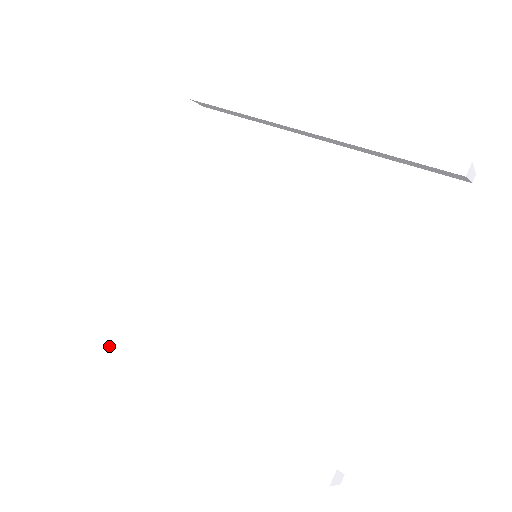
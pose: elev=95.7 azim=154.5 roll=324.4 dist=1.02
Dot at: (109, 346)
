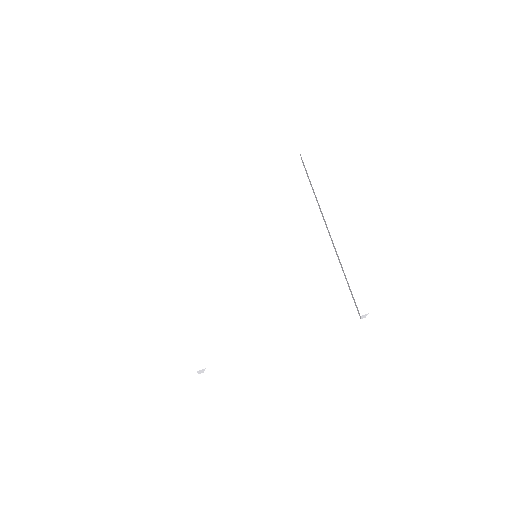
Dot at: (154, 223)
